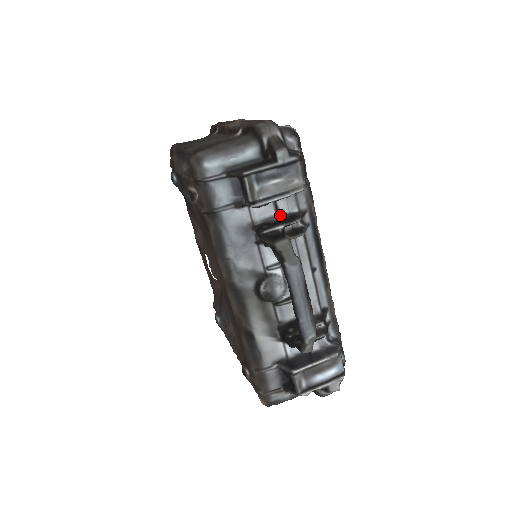
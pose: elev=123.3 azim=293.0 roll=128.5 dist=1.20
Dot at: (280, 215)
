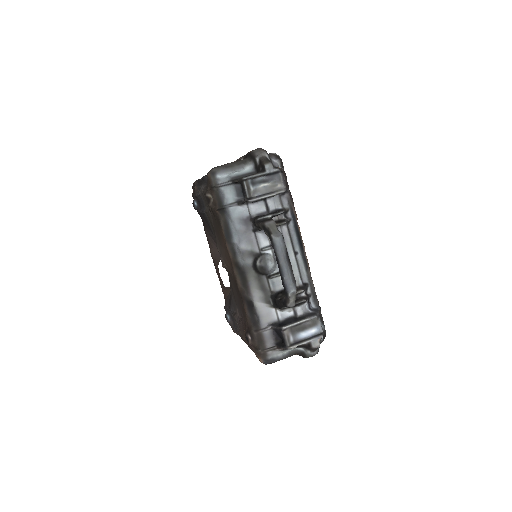
Dot at: (269, 211)
